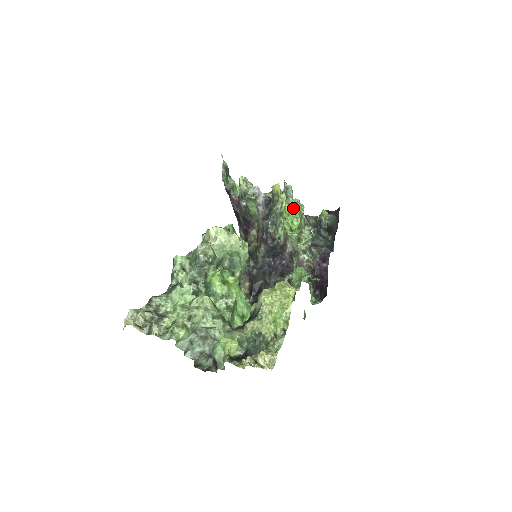
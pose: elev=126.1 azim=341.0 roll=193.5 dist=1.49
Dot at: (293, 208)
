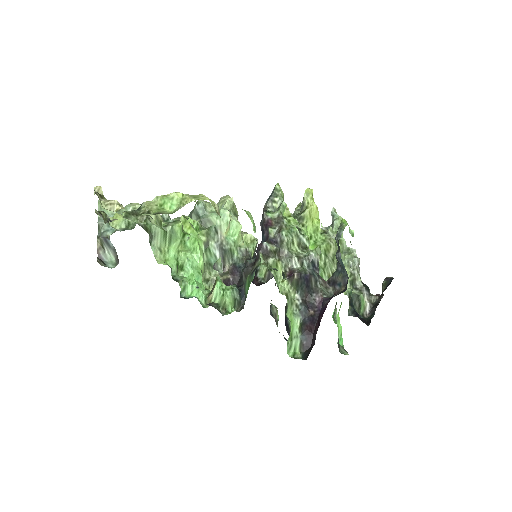
Dot at: (328, 233)
